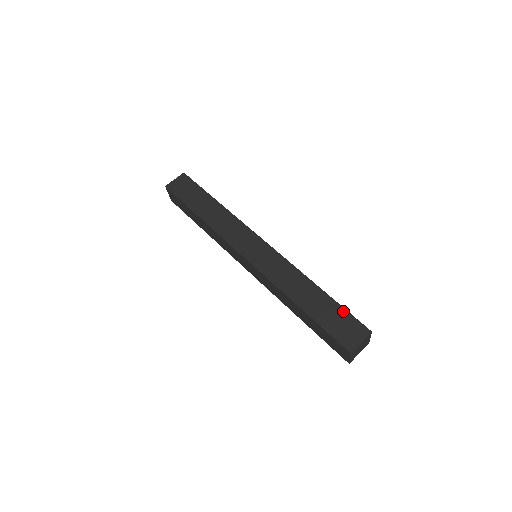
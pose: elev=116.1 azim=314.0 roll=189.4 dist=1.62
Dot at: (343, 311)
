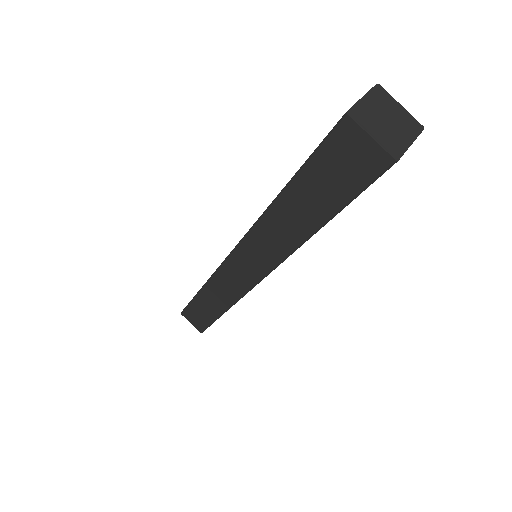
Dot at: occluded
